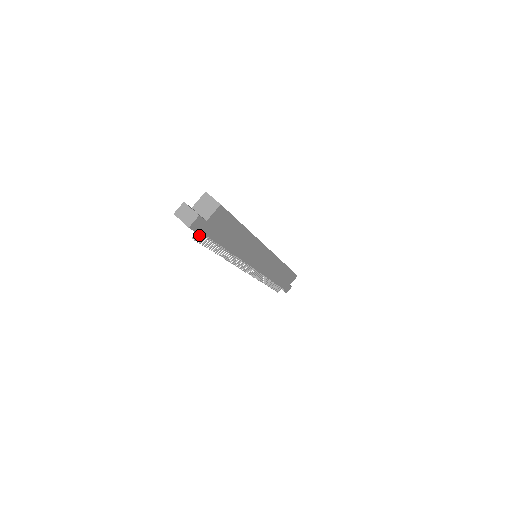
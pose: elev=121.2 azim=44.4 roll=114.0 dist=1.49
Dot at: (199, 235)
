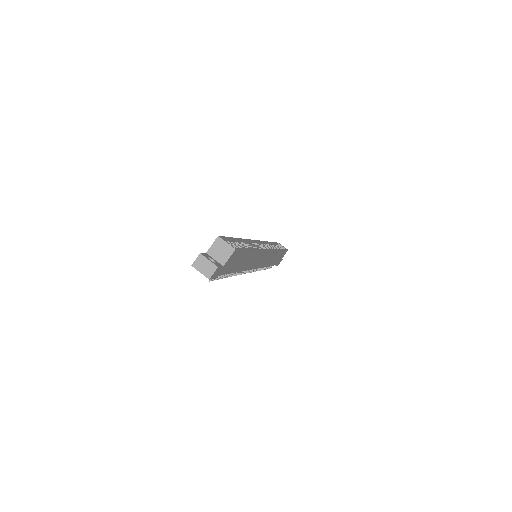
Dot at: occluded
